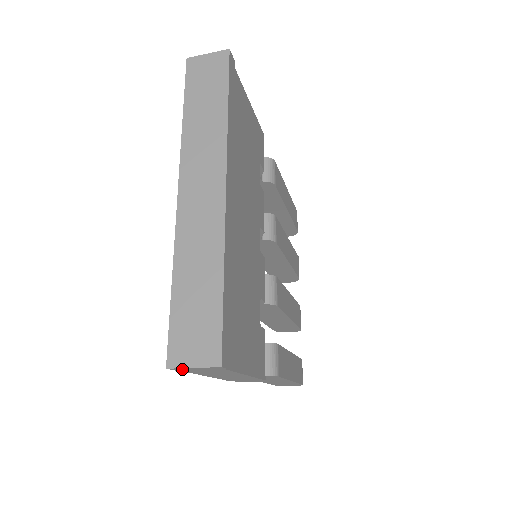
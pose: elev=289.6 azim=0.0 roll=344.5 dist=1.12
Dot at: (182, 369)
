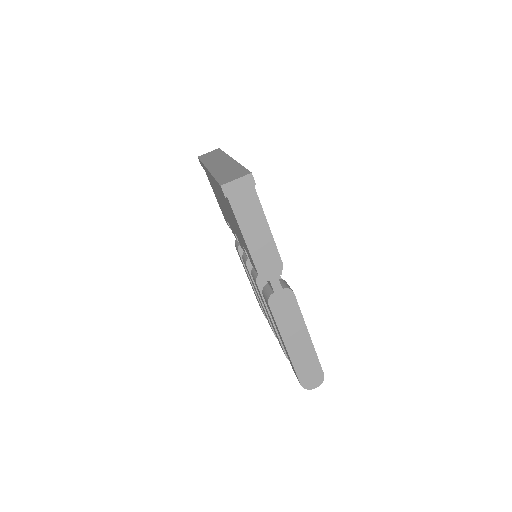
Dot at: (229, 189)
